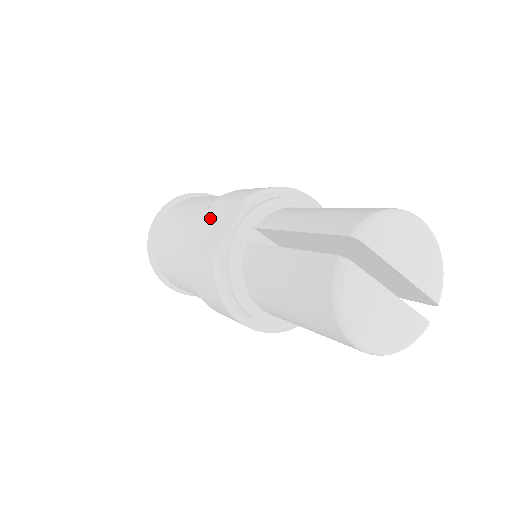
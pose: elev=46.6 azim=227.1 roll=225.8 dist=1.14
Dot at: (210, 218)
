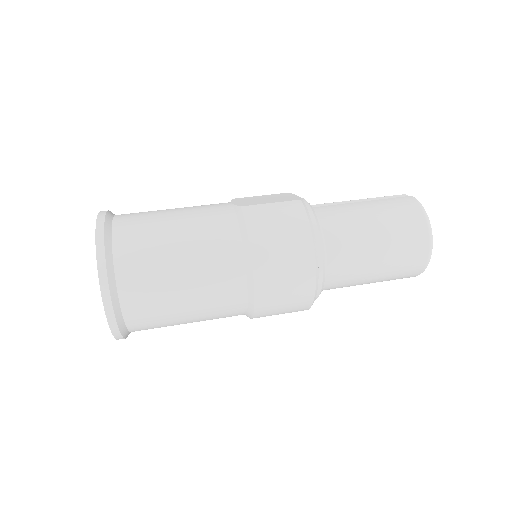
Dot at: (249, 200)
